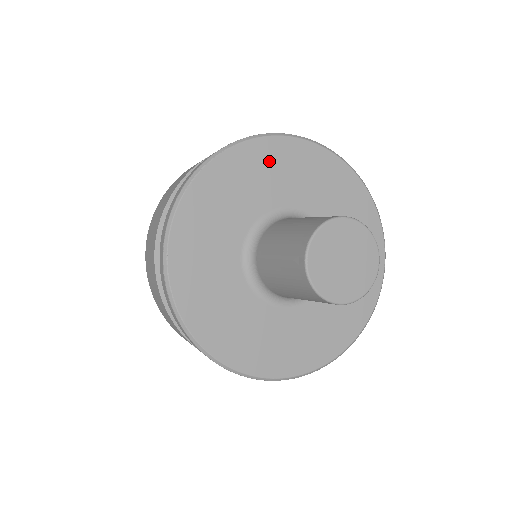
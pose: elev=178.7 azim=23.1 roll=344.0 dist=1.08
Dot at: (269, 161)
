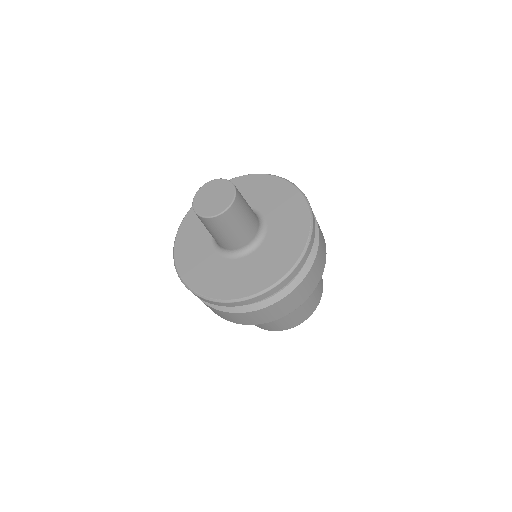
Dot at: occluded
